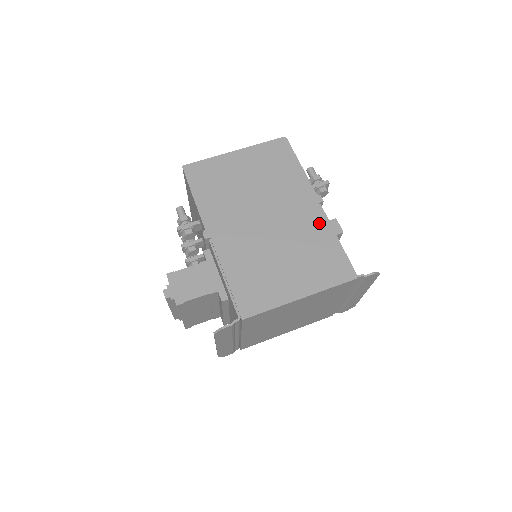
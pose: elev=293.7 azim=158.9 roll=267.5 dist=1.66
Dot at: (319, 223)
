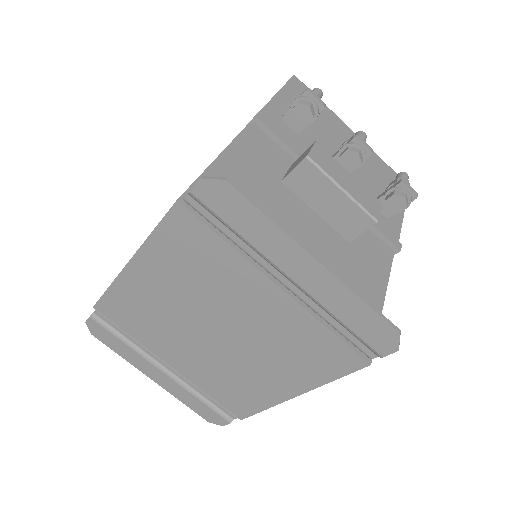
Dot at: occluded
